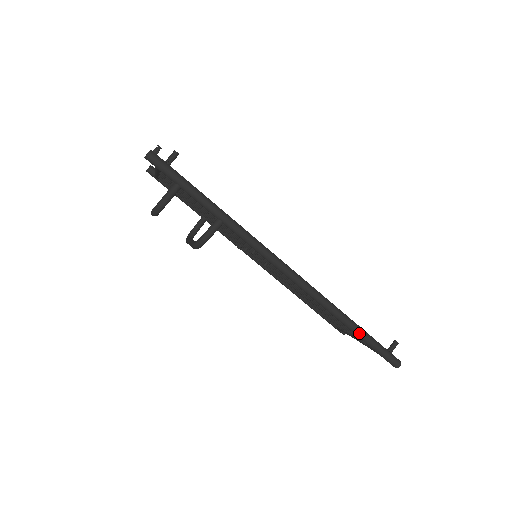
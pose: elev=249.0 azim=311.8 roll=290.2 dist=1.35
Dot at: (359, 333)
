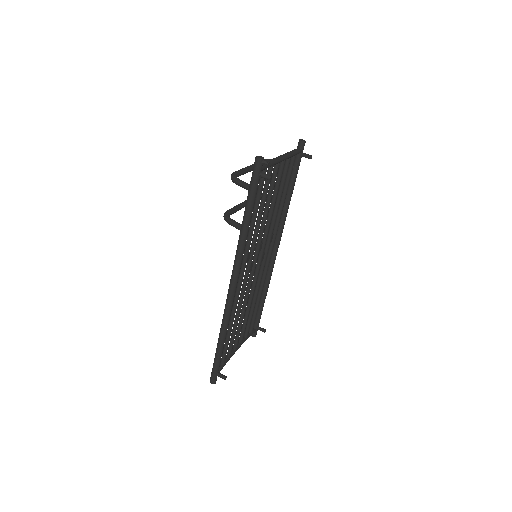
Dot at: (217, 350)
